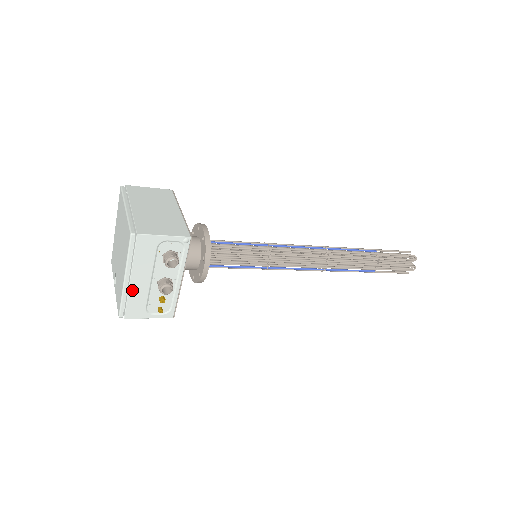
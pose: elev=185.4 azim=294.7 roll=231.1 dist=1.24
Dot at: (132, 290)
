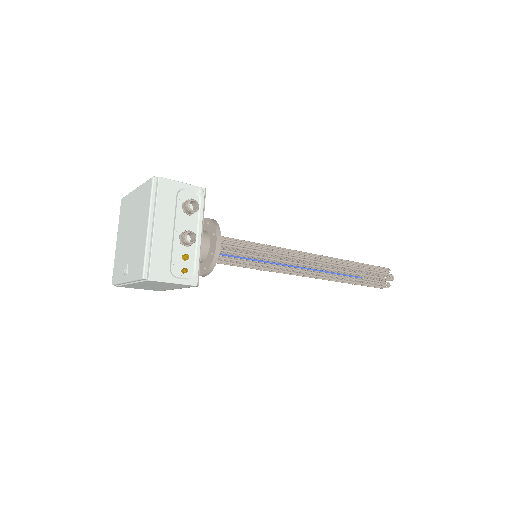
Dot at: (156, 242)
